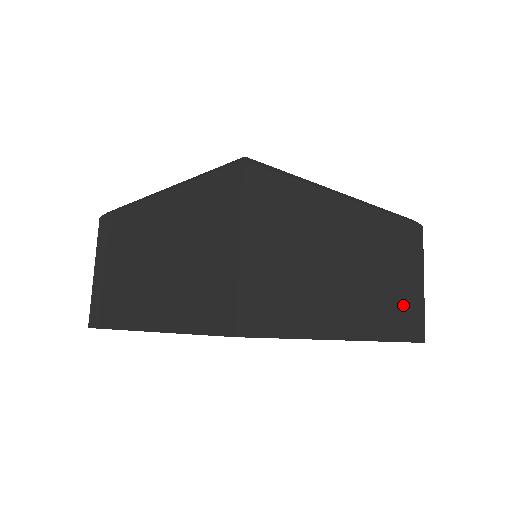
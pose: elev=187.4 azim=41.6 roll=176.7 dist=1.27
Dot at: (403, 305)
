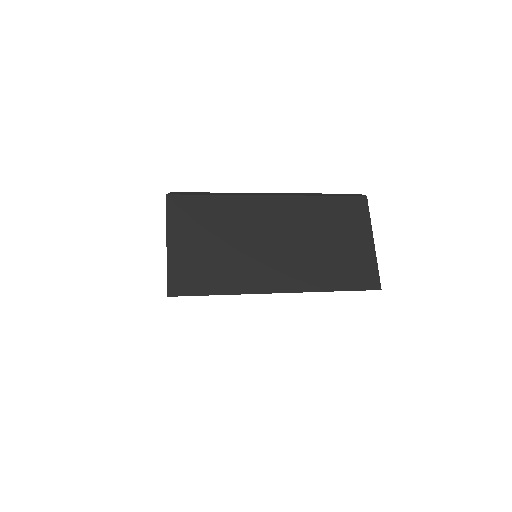
Dot at: occluded
